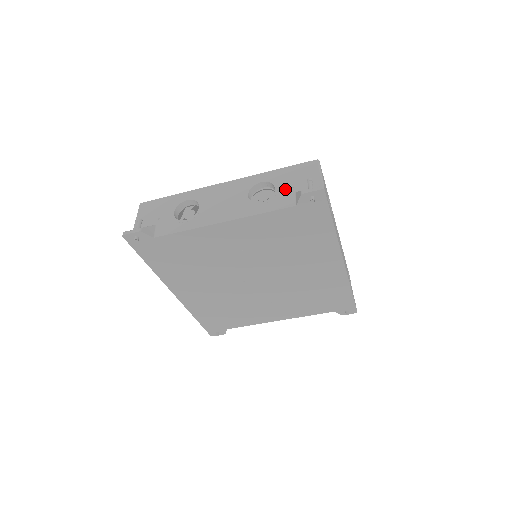
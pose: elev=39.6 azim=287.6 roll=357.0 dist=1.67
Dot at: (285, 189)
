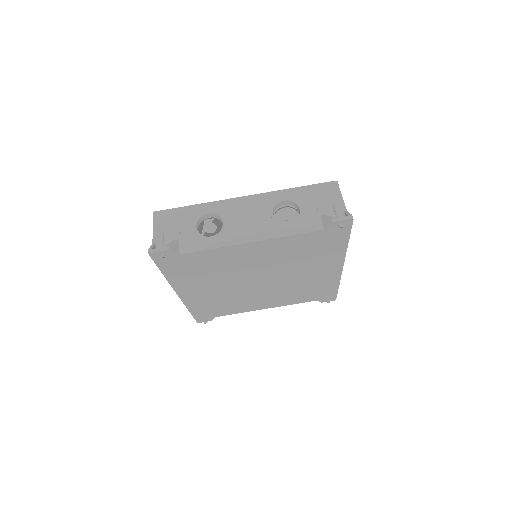
Dot at: (310, 211)
